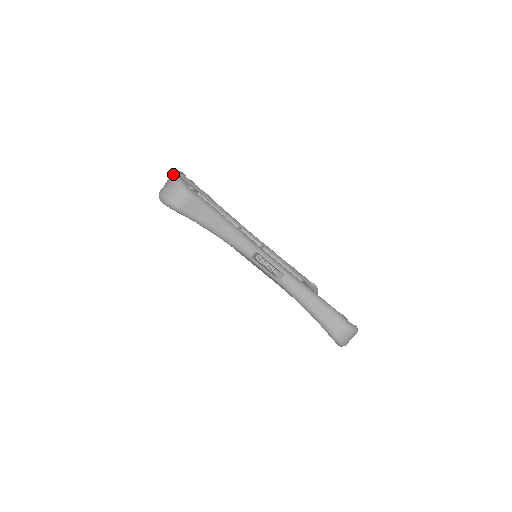
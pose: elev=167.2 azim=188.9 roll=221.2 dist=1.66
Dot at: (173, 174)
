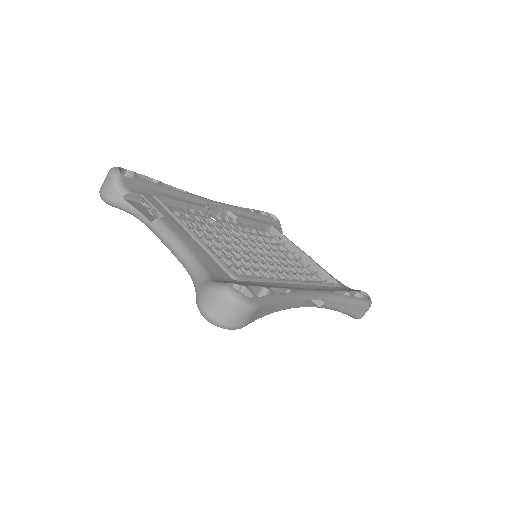
Dot at: (113, 183)
